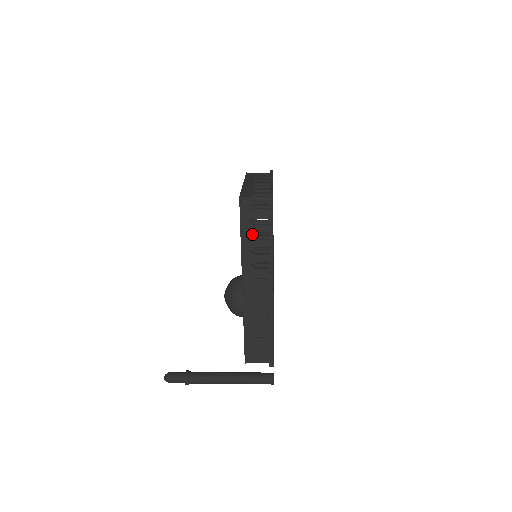
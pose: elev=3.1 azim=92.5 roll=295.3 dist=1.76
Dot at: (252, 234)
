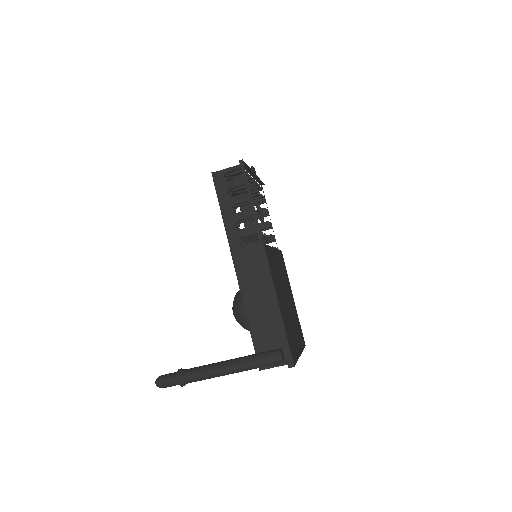
Dot at: occluded
